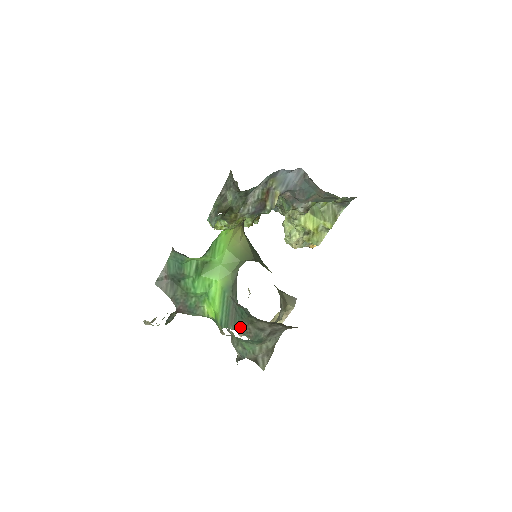
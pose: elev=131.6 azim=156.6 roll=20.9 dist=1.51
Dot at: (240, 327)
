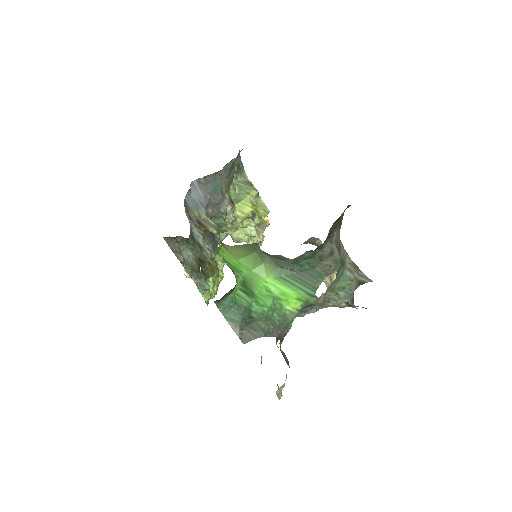
Dot at: (321, 274)
